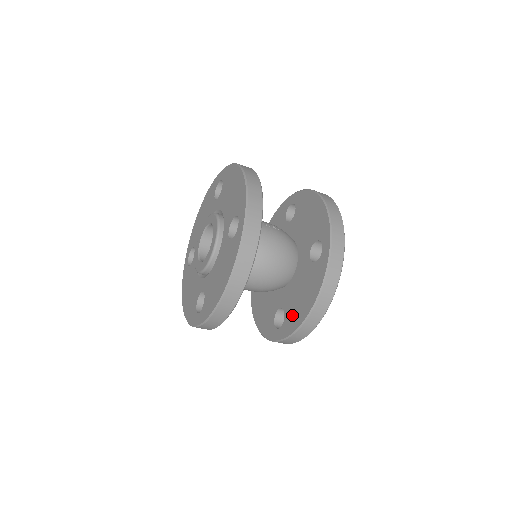
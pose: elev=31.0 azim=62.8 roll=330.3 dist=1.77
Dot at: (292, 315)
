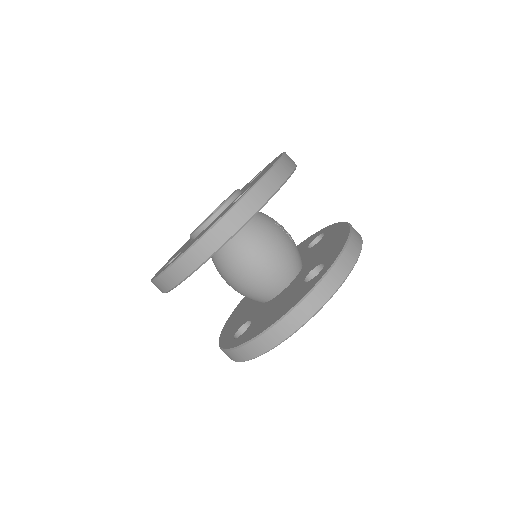
Dot at: (254, 327)
